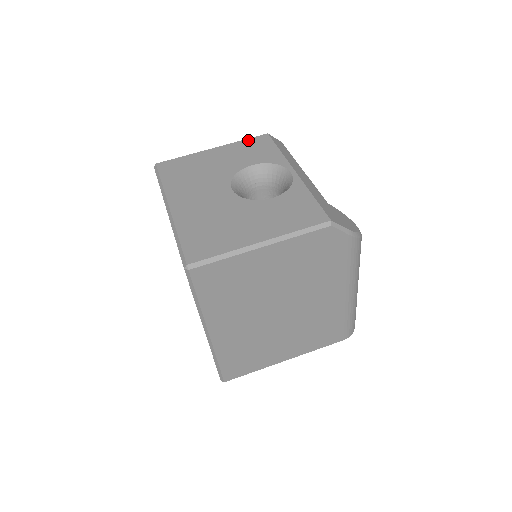
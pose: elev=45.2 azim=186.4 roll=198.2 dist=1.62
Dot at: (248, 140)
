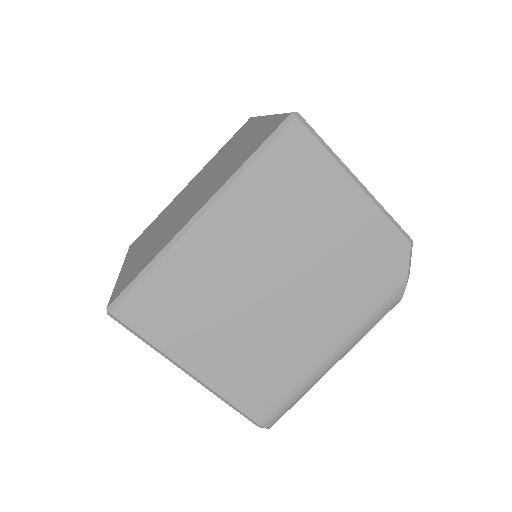
Dot at: occluded
